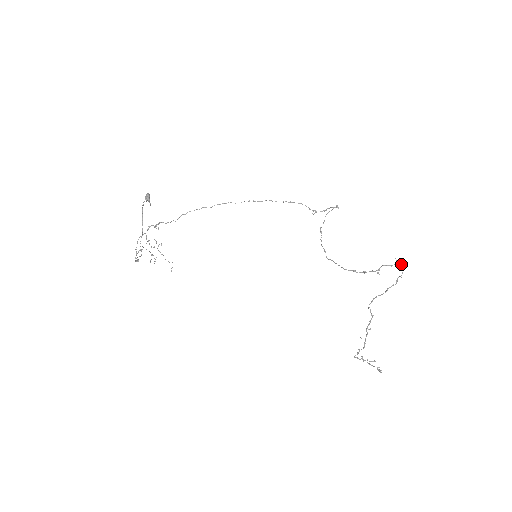
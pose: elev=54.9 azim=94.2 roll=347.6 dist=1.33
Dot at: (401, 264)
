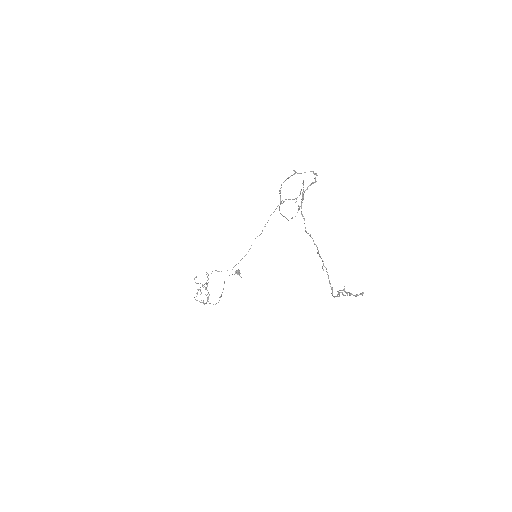
Dot at: (314, 173)
